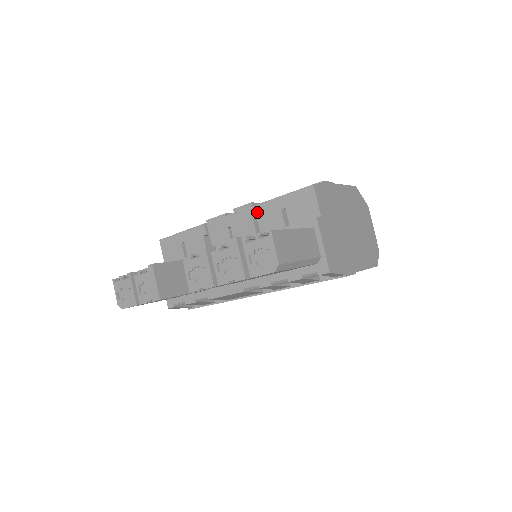
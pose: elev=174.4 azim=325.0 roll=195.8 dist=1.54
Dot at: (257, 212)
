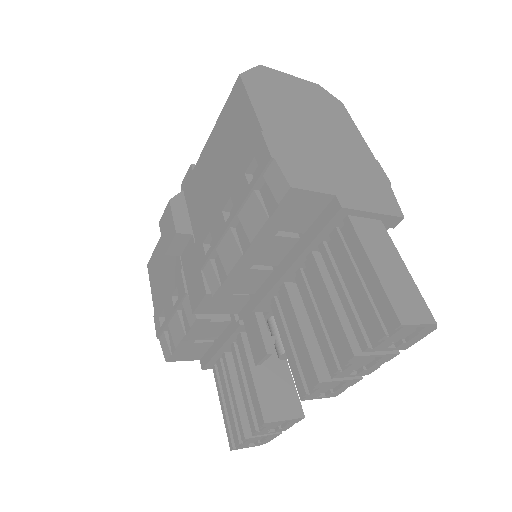
Dot at: (247, 263)
